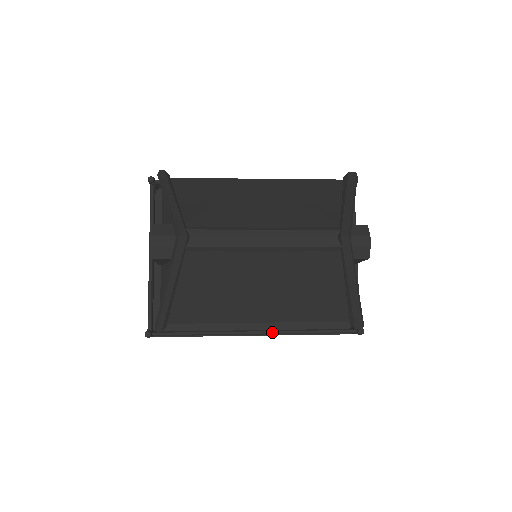
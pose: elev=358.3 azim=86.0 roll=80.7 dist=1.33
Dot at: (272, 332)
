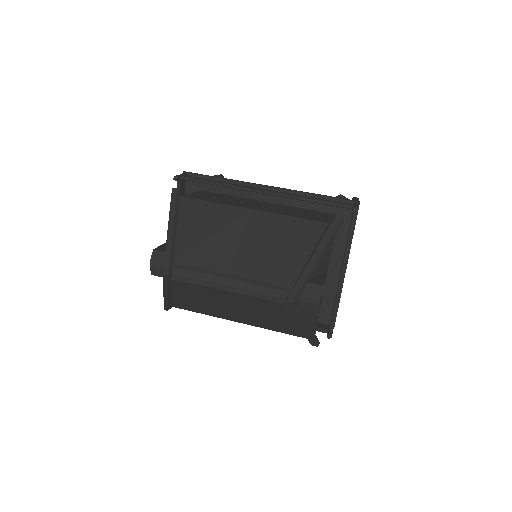
Dot at: occluded
